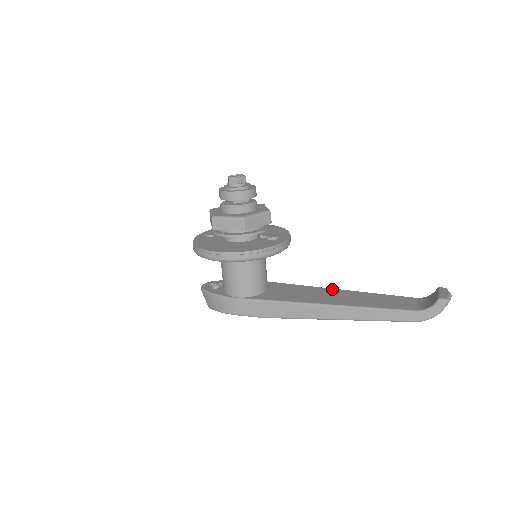
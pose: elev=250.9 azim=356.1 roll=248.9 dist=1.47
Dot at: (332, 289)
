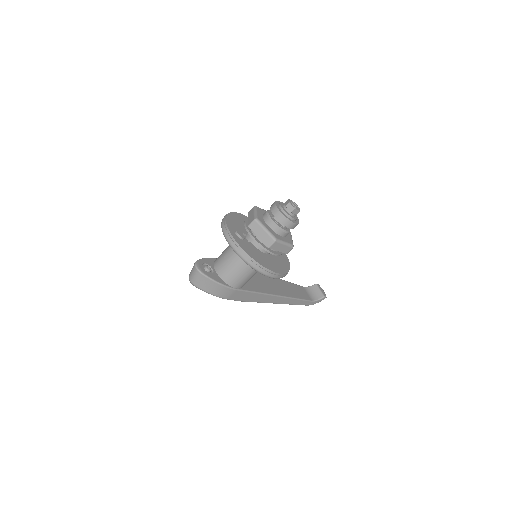
Dot at: occluded
